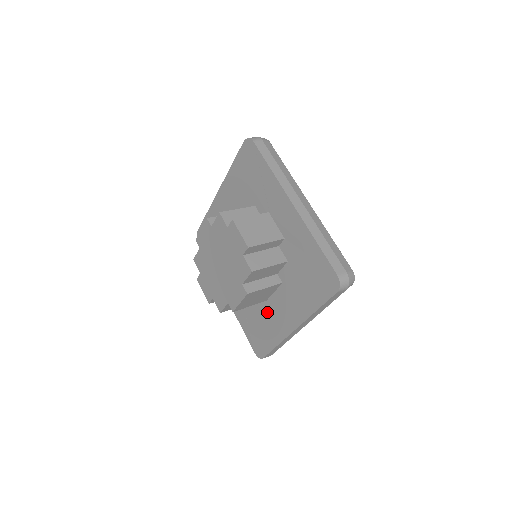
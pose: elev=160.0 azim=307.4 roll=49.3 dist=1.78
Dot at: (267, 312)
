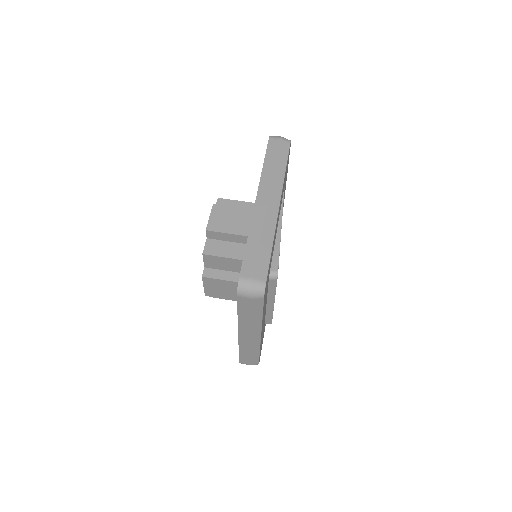
Dot at: occluded
